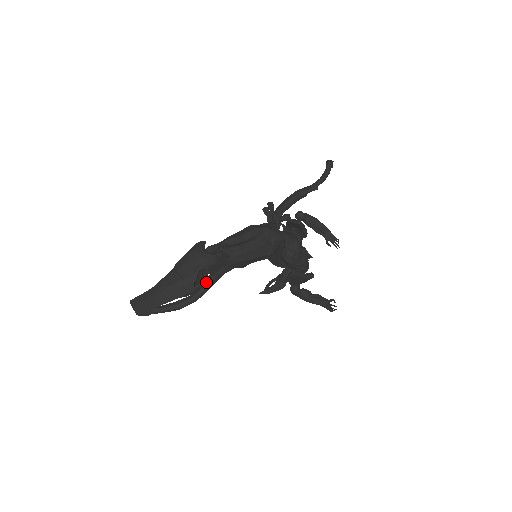
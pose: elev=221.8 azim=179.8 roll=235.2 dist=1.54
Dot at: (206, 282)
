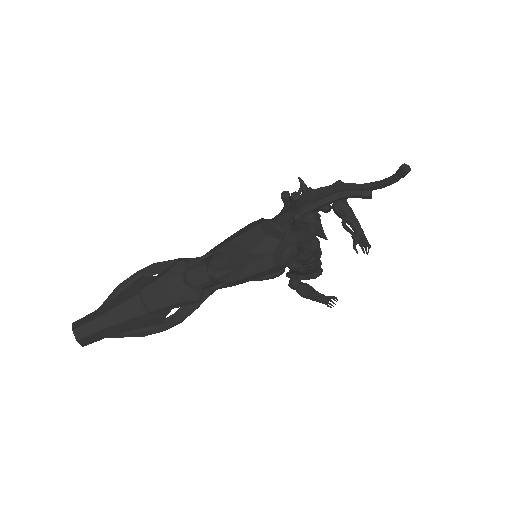
Dot at: (182, 312)
